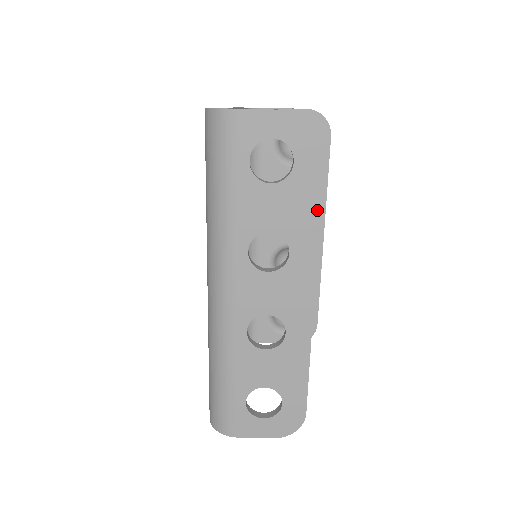
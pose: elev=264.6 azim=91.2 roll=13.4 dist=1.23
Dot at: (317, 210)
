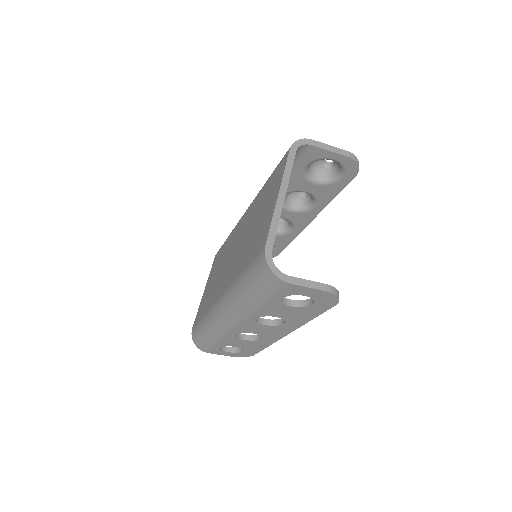
Dot at: (313, 318)
